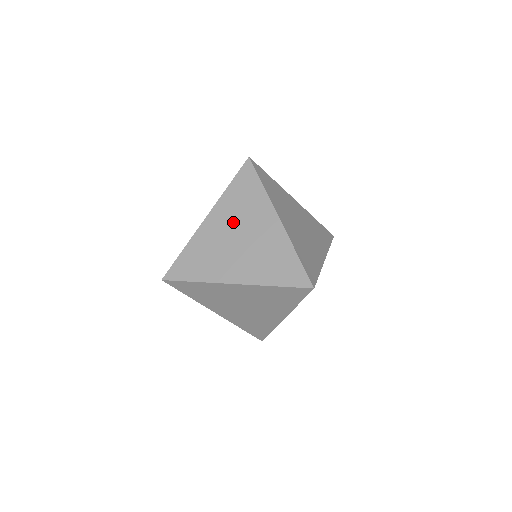
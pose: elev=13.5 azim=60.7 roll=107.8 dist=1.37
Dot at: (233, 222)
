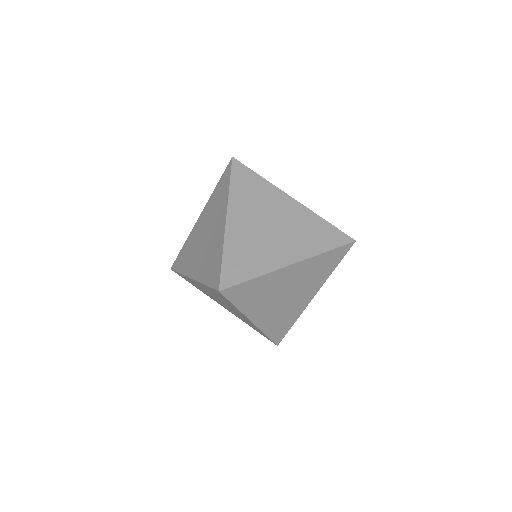
Dot at: (255, 213)
